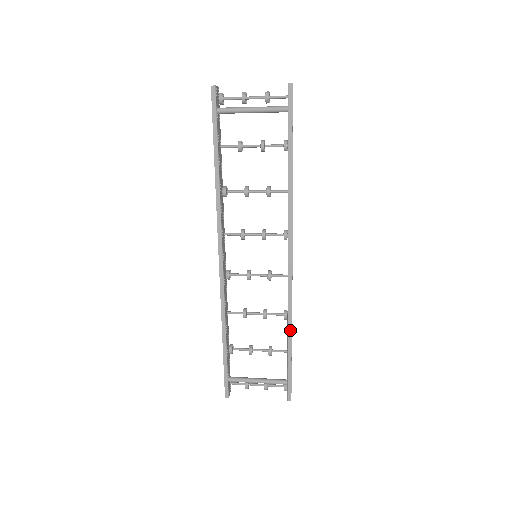
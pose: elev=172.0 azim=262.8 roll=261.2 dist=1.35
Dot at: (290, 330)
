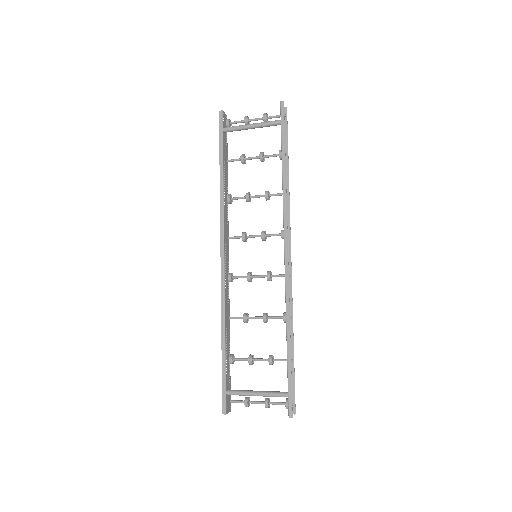
Dot at: (289, 330)
